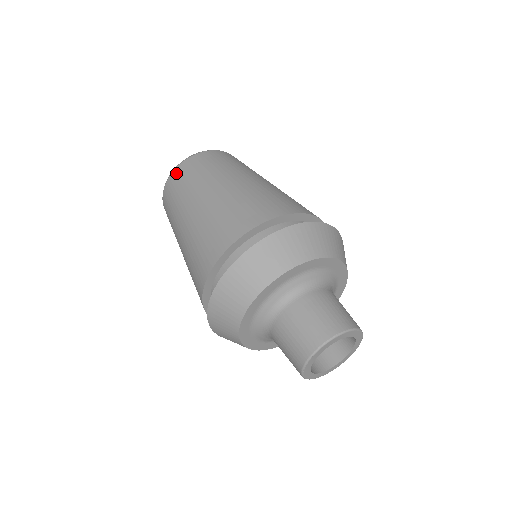
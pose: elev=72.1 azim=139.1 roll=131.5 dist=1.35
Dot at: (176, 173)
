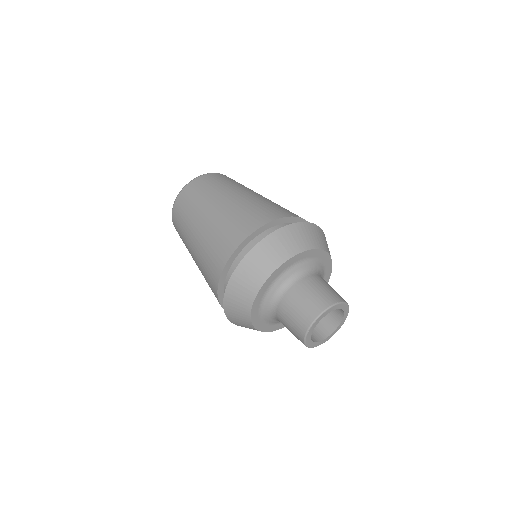
Dot at: (195, 183)
